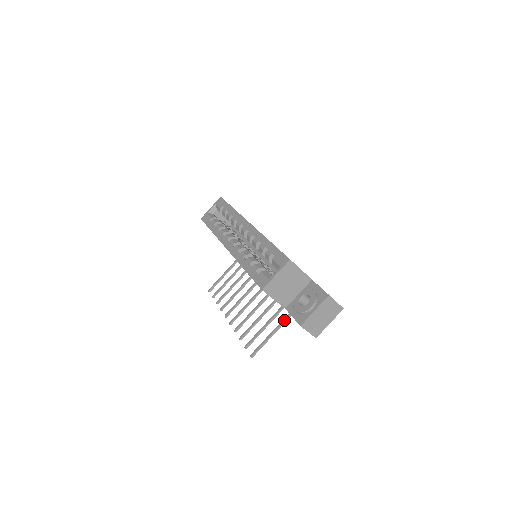
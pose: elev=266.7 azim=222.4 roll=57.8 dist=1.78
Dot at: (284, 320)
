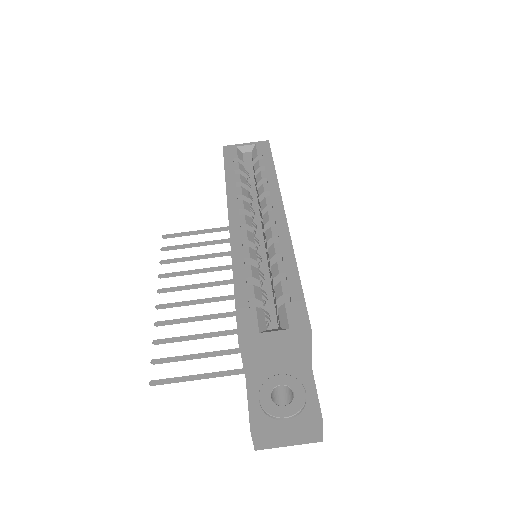
Dot at: (229, 373)
